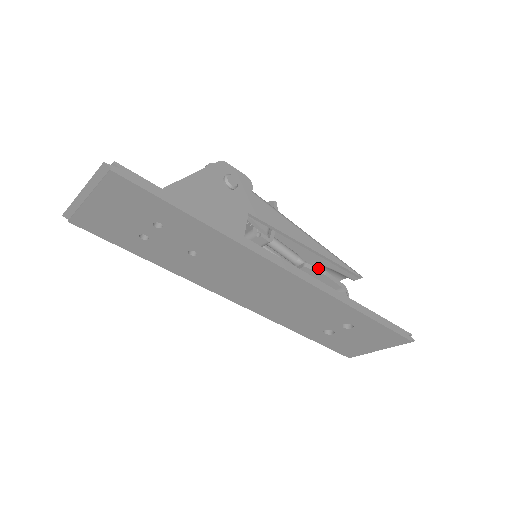
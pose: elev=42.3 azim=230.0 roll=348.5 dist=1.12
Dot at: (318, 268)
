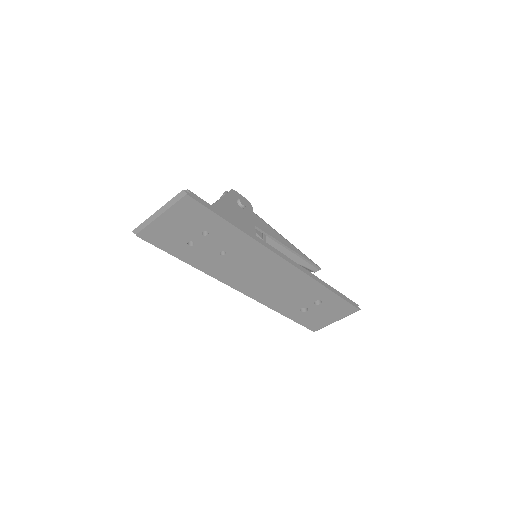
Dot at: occluded
